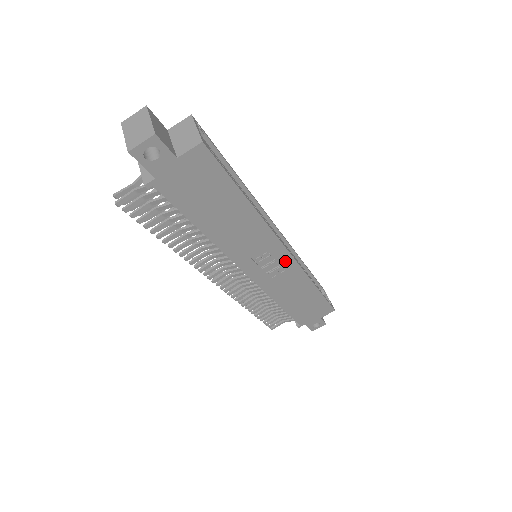
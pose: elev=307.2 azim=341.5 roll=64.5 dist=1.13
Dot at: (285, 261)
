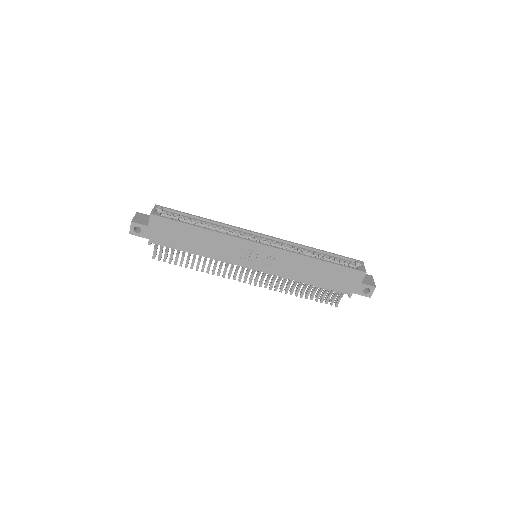
Dot at: (267, 251)
